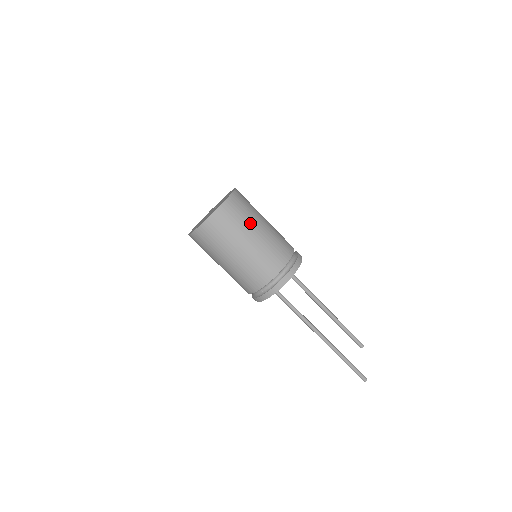
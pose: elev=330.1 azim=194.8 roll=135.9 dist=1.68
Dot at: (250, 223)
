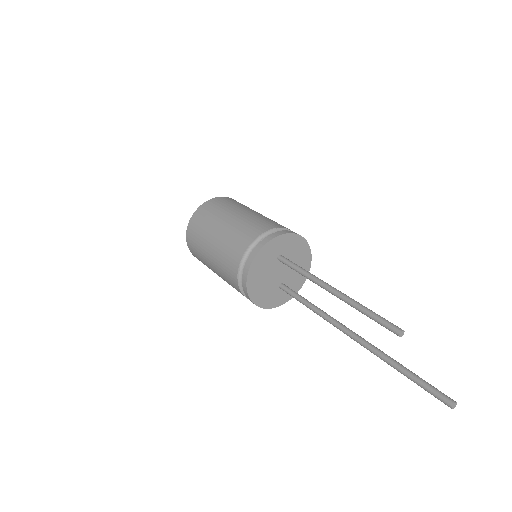
Dot at: (218, 218)
